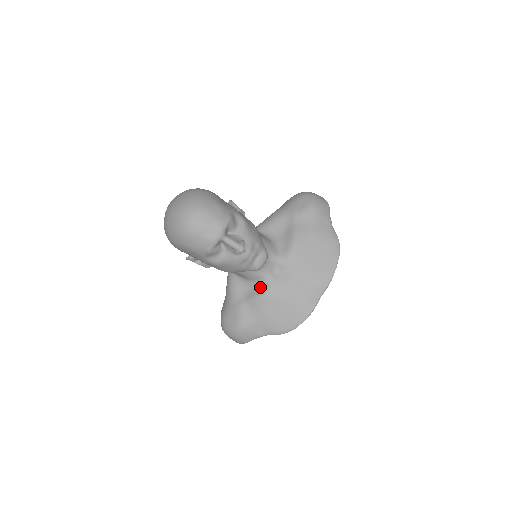
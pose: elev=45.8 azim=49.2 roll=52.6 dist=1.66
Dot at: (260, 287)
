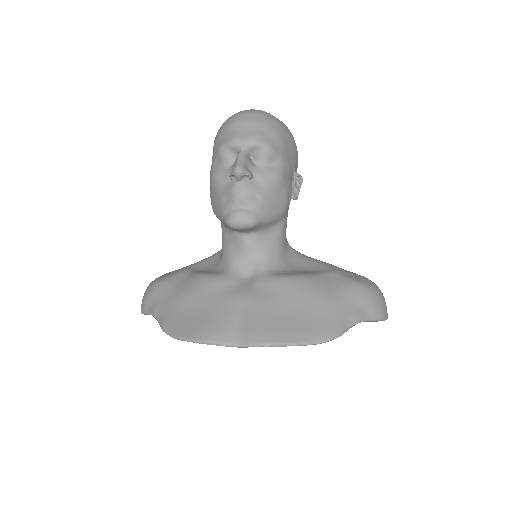
Dot at: (216, 271)
